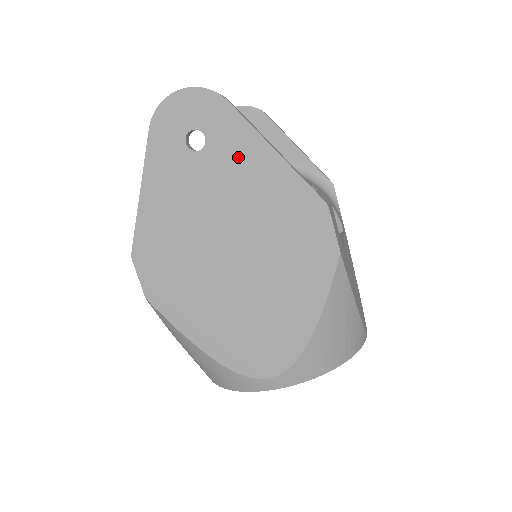
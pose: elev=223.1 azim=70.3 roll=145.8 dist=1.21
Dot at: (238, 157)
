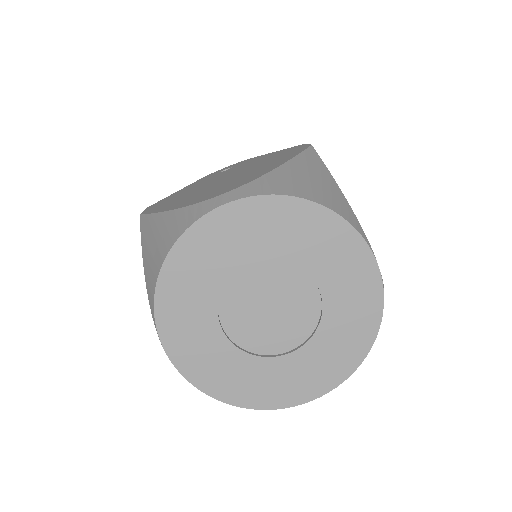
Dot at: occluded
